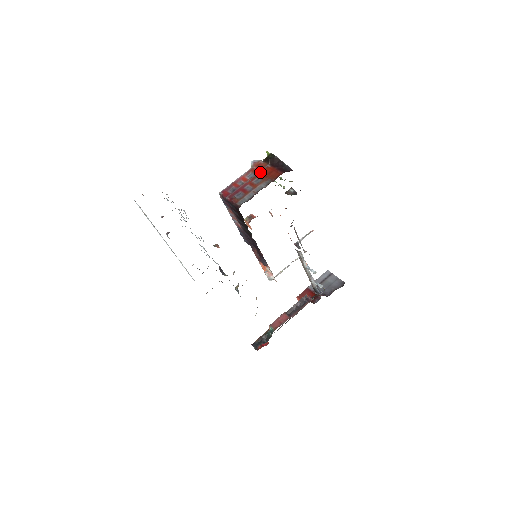
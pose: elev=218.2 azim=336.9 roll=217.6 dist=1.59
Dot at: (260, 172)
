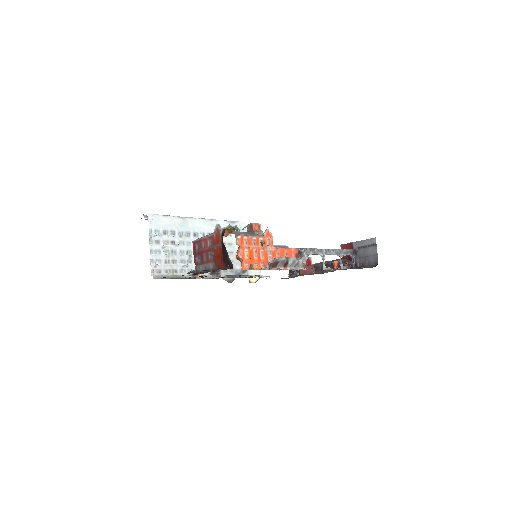
Dot at: (214, 247)
